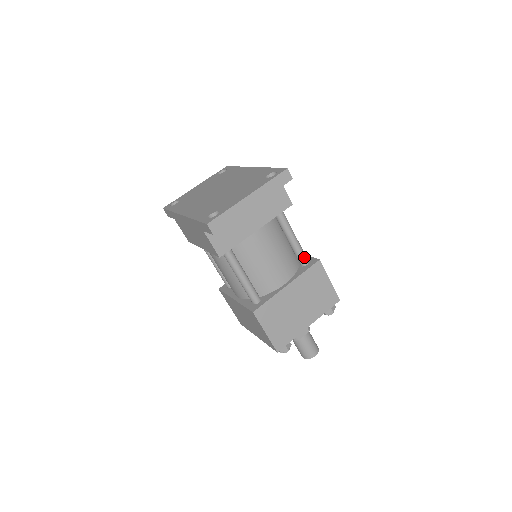
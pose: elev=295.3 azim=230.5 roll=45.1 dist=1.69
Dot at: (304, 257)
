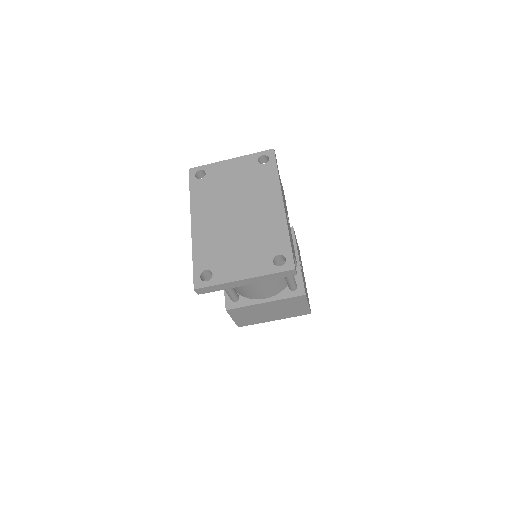
Dot at: (293, 287)
